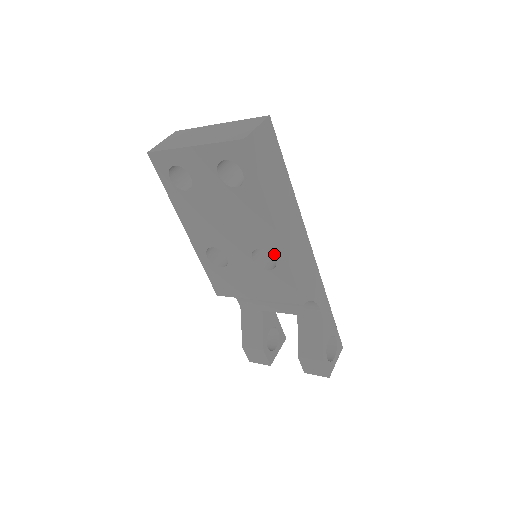
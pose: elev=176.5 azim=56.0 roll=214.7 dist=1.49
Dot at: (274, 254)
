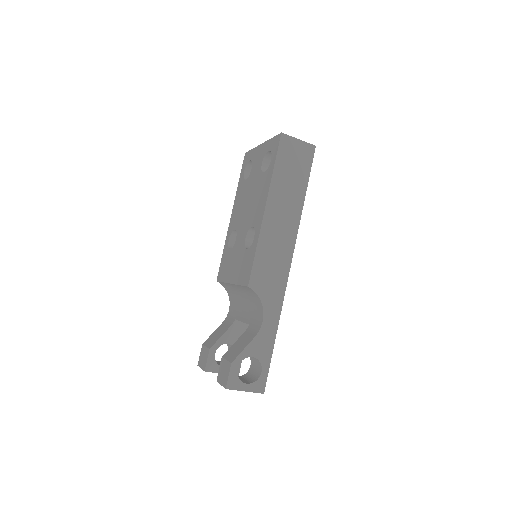
Dot at: (256, 231)
